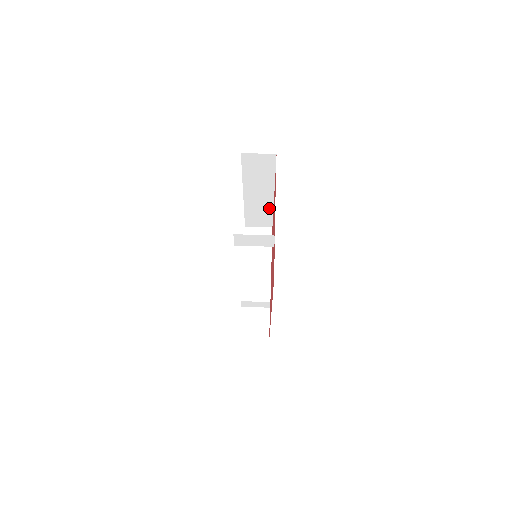
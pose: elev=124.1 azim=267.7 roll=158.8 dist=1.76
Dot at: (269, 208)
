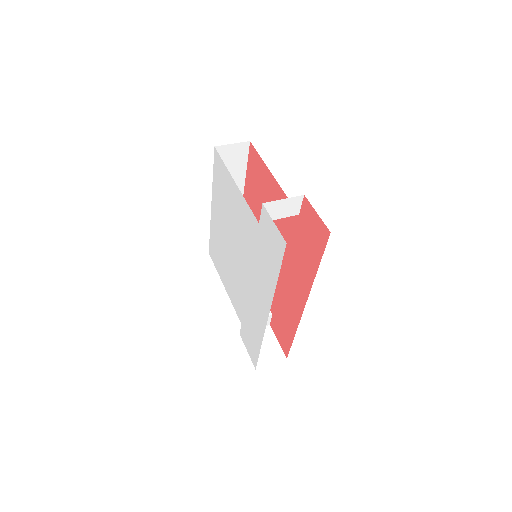
Dot at: occluded
